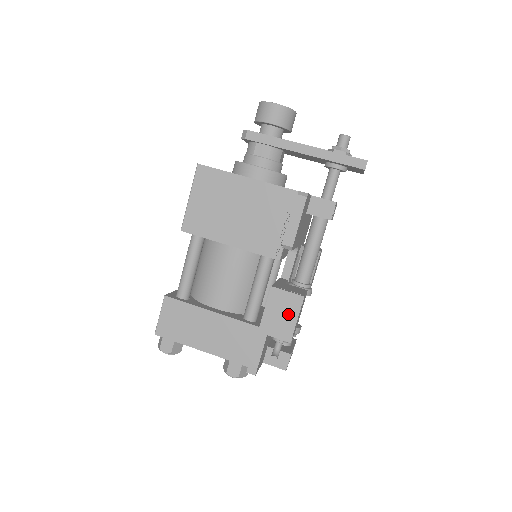
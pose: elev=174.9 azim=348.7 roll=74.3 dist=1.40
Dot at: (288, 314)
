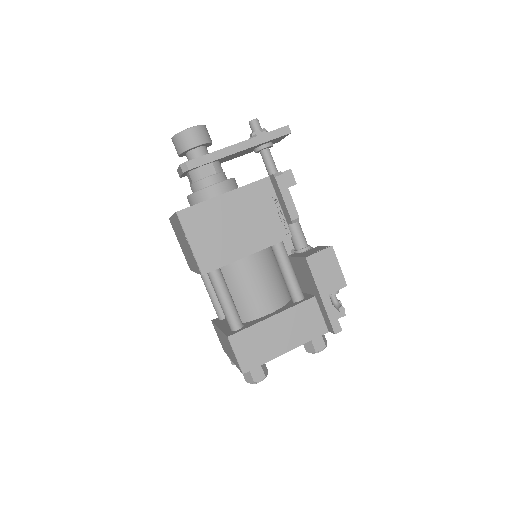
Dot at: (331, 267)
